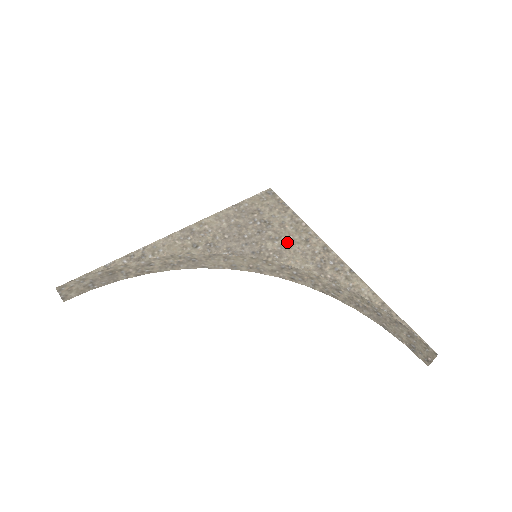
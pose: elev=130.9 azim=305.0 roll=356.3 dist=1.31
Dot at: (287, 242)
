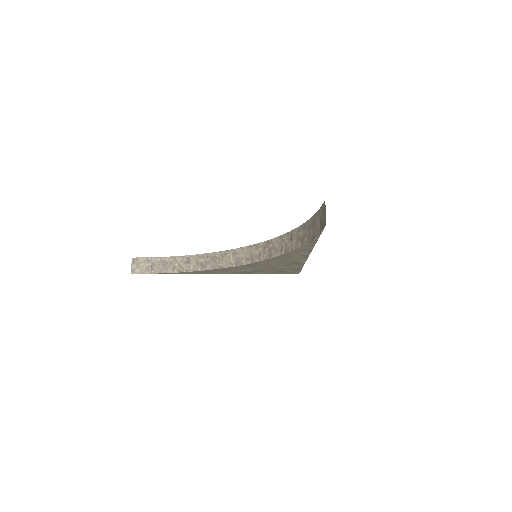
Dot at: occluded
